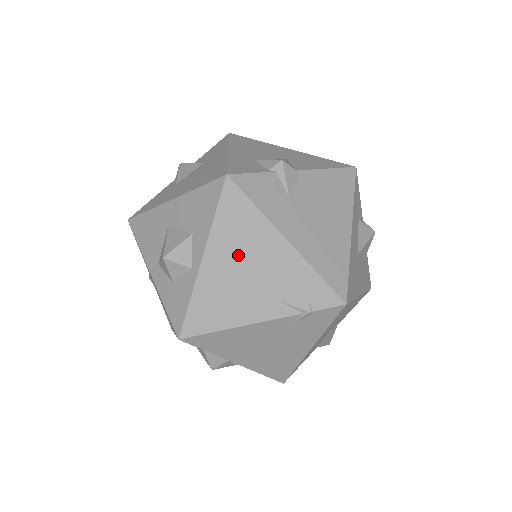
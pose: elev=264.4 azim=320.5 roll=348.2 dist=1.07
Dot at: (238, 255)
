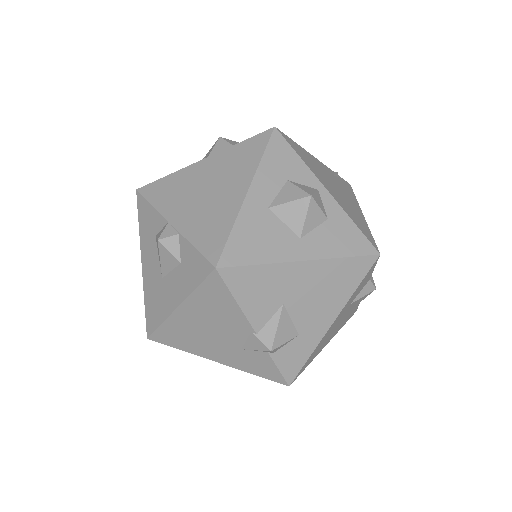
Dot at: occluded
